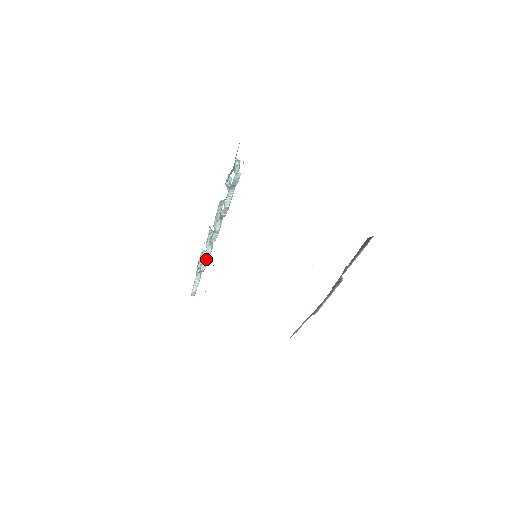
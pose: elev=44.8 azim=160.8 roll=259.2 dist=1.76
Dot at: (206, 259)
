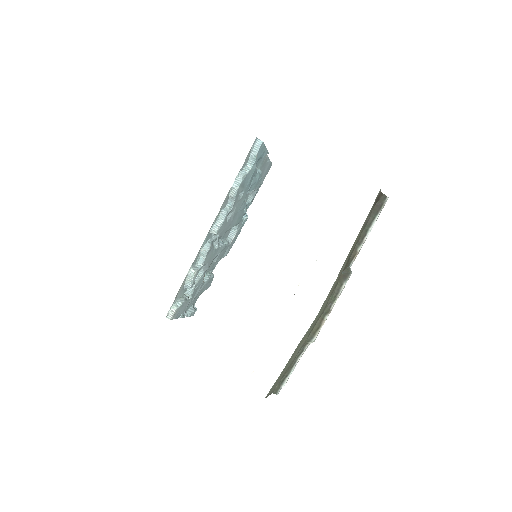
Dot at: (200, 266)
